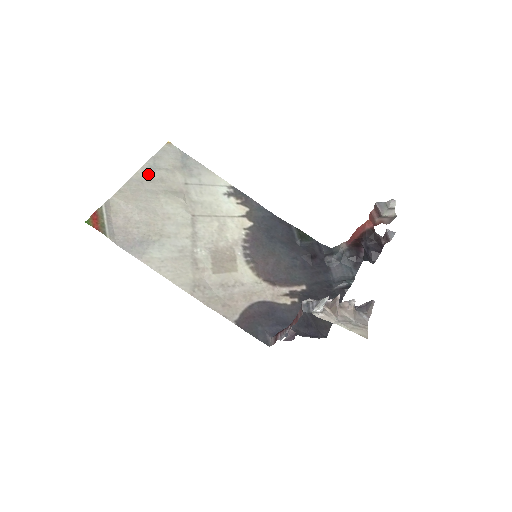
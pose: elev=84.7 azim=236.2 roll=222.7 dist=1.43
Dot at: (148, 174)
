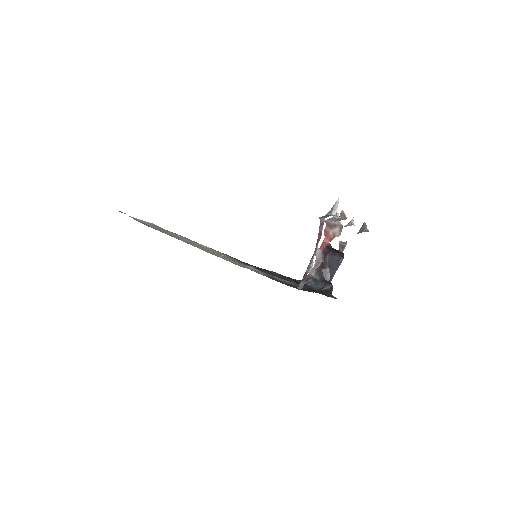
Dot at: occluded
